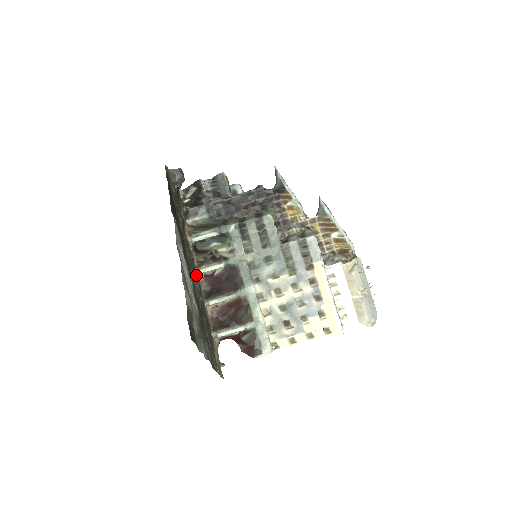
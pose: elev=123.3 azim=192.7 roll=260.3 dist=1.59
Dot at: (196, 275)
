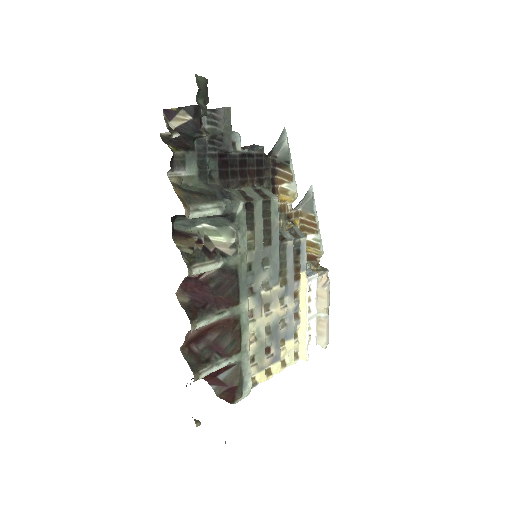
Dot at: occluded
